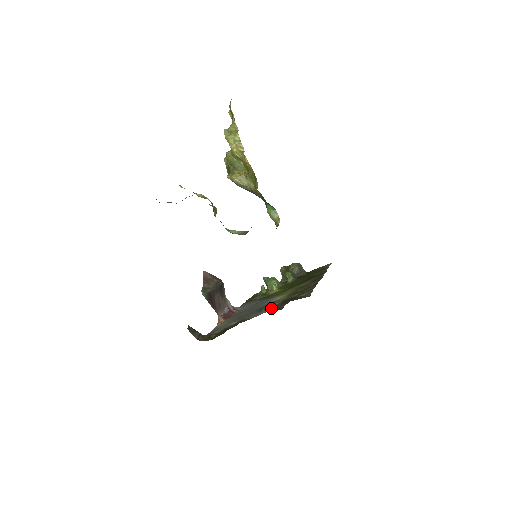
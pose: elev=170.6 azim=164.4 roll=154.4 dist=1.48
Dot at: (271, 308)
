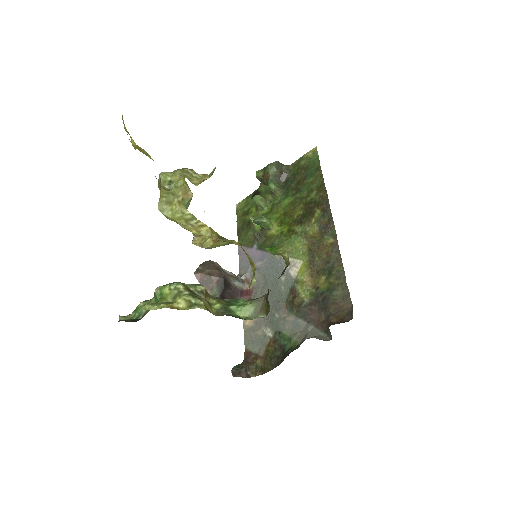
Dot at: (306, 316)
